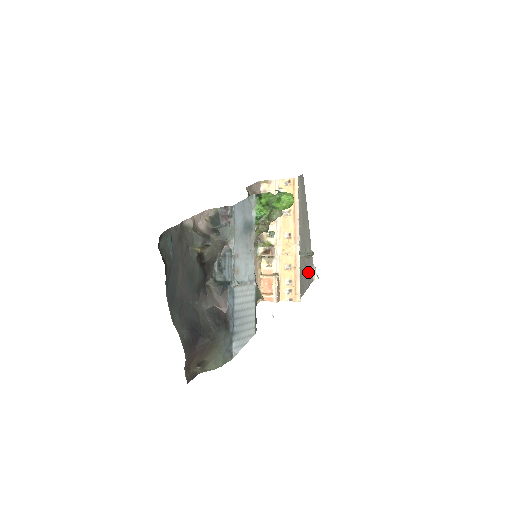
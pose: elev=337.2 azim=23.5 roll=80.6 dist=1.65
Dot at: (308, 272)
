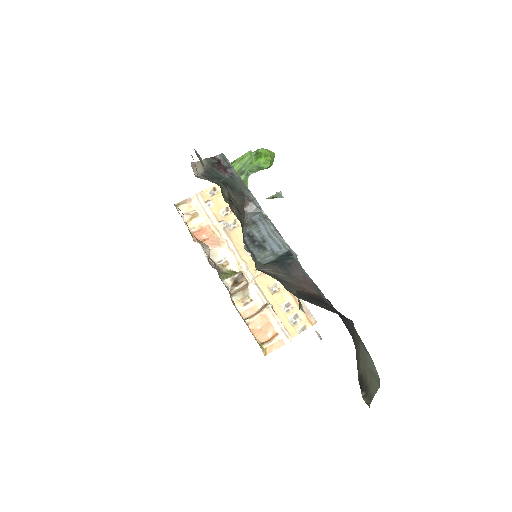
Dot at: occluded
